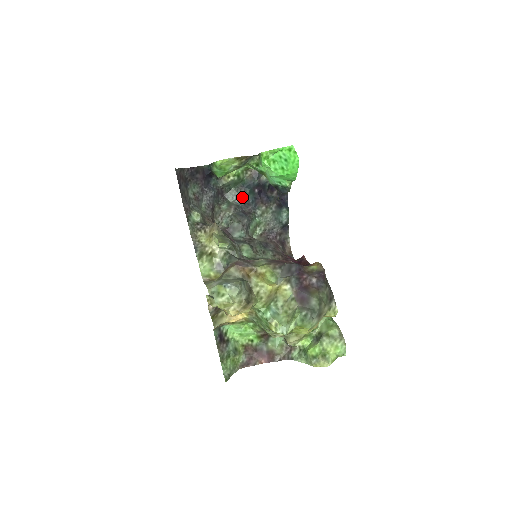
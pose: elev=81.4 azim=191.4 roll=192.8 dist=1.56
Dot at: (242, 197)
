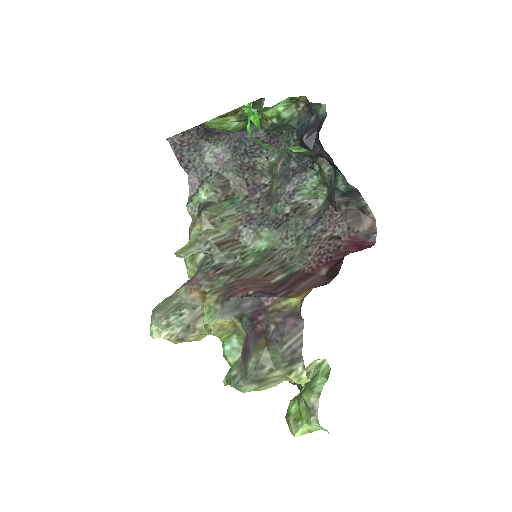
Dot at: (294, 145)
